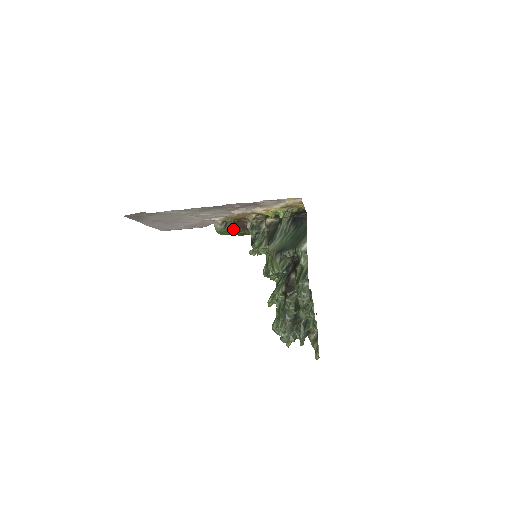
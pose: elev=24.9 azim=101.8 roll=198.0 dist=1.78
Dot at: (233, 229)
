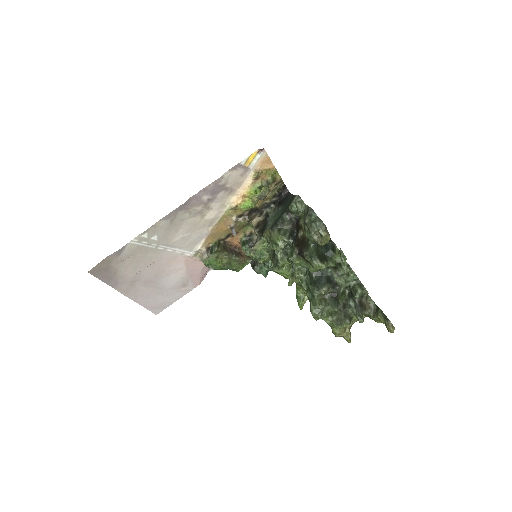
Dot at: (222, 251)
